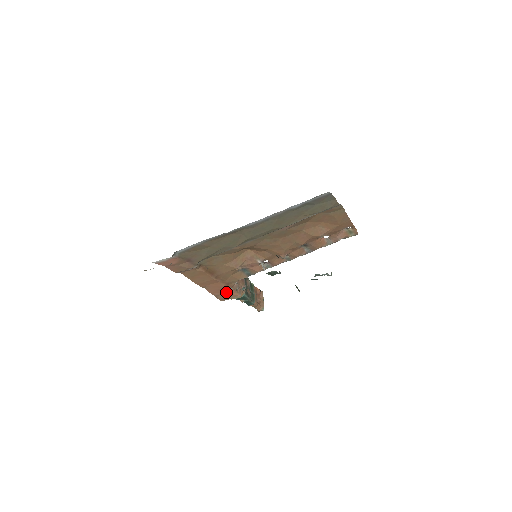
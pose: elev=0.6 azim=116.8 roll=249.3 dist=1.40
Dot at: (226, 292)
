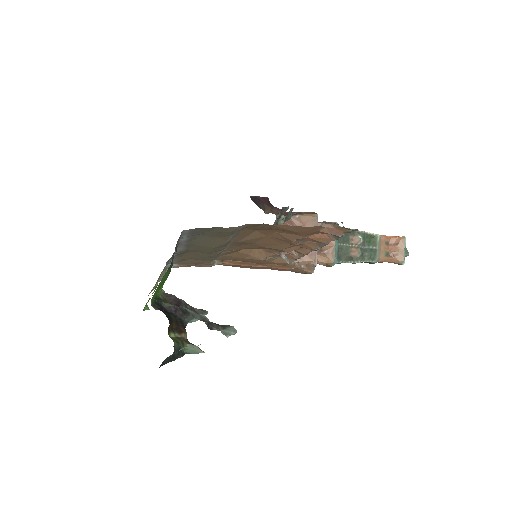
Dot at: (294, 270)
